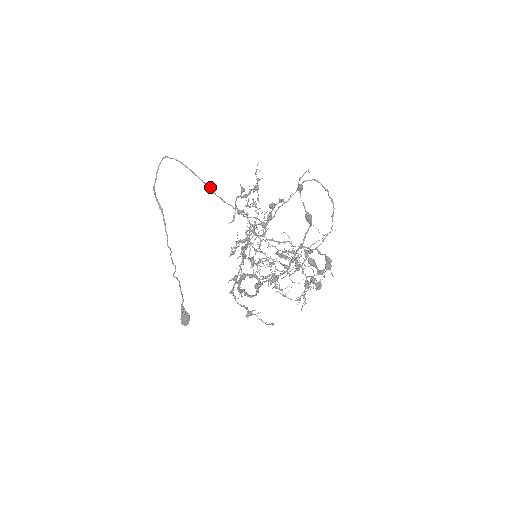
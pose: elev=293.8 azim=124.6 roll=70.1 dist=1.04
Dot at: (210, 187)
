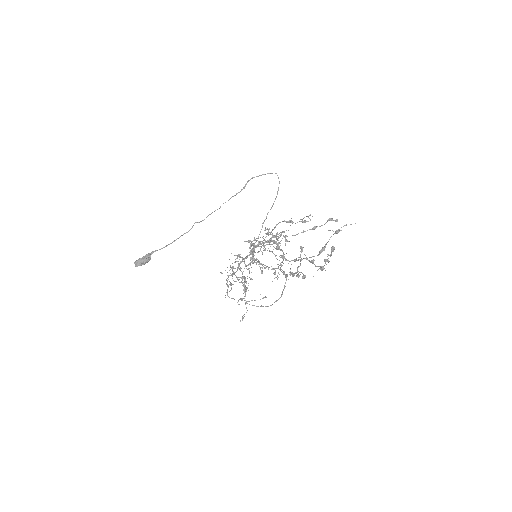
Dot at: occluded
